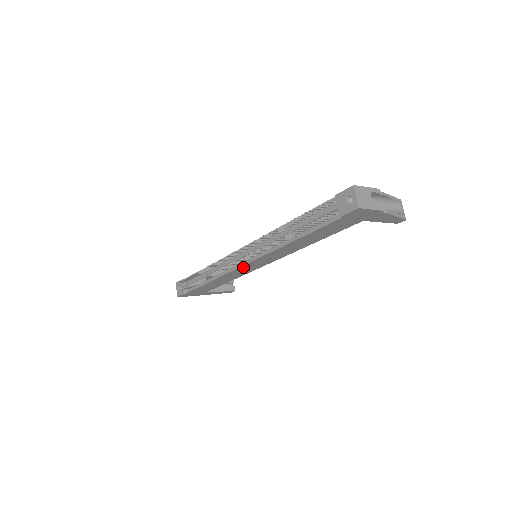
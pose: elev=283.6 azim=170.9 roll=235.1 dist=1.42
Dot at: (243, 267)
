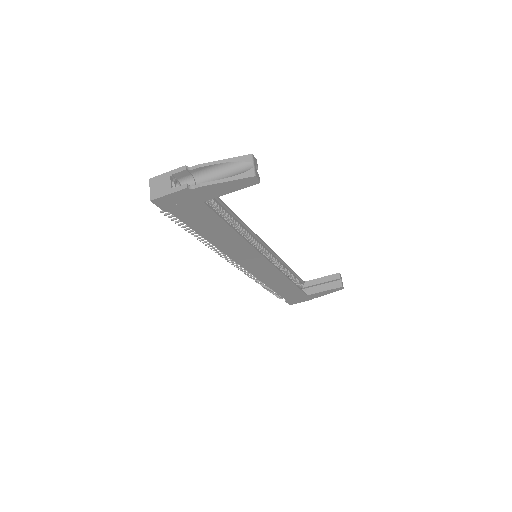
Dot at: (252, 270)
